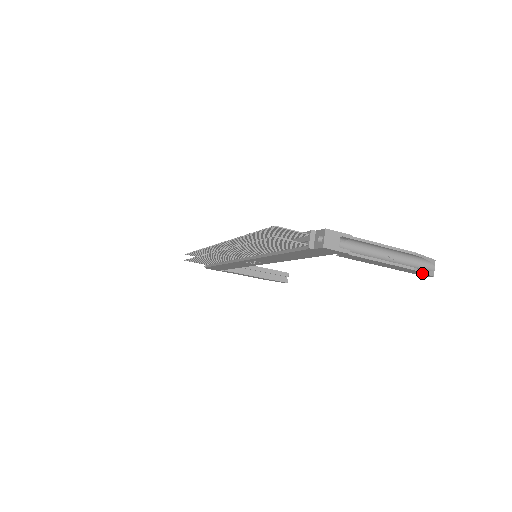
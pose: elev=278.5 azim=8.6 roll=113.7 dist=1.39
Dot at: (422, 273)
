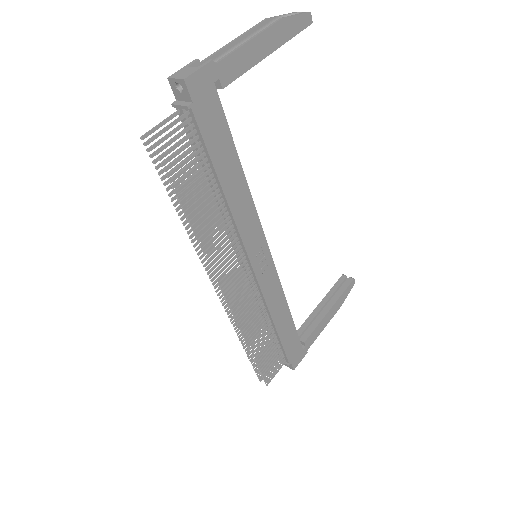
Dot at: (296, 18)
